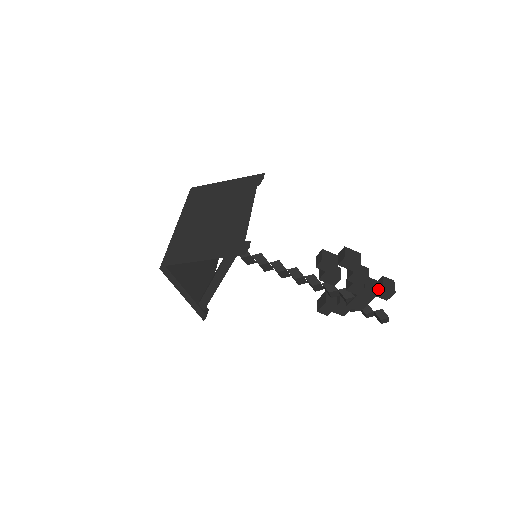
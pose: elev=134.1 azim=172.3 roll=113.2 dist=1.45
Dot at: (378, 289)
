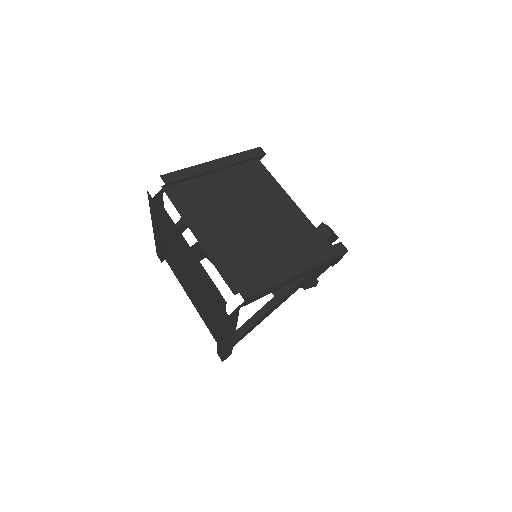
Dot at: occluded
